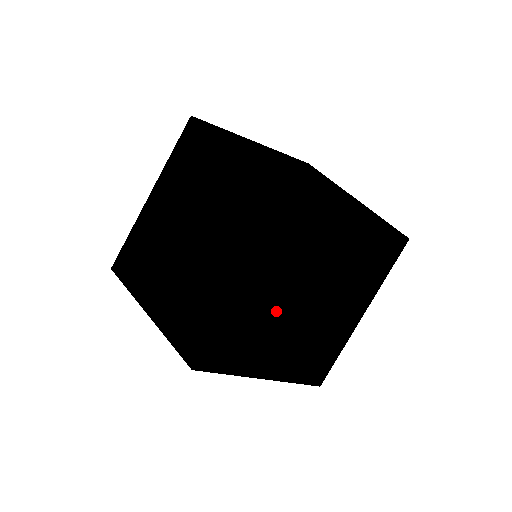
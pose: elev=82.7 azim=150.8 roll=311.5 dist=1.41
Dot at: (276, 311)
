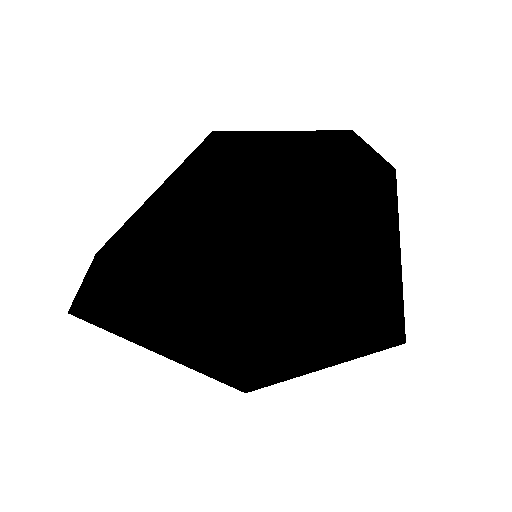
Dot at: occluded
